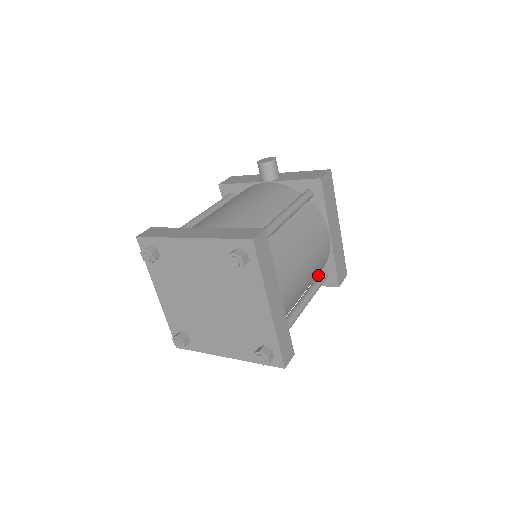
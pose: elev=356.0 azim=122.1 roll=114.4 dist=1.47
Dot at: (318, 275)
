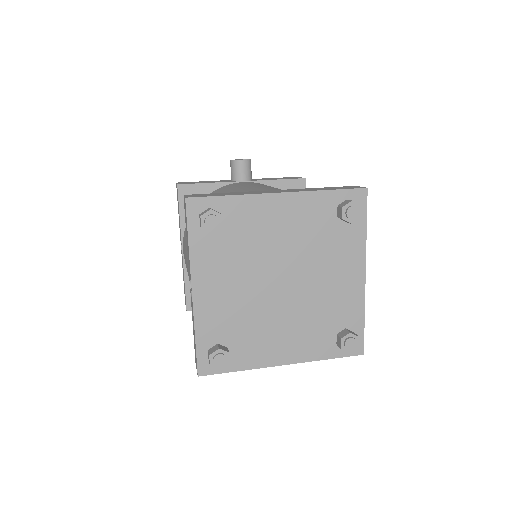
Dot at: occluded
